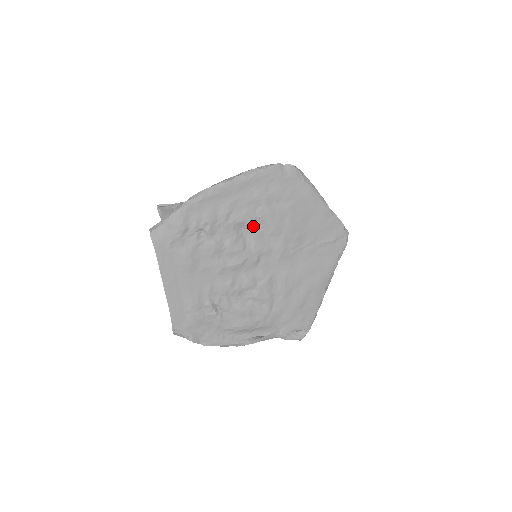
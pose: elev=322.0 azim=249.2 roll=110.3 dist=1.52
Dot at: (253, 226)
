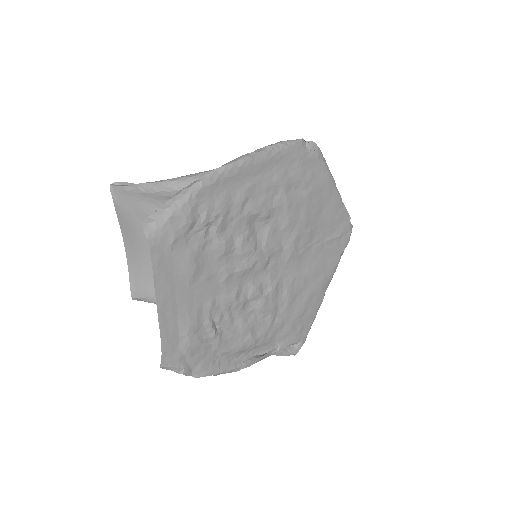
Dot at: (267, 219)
